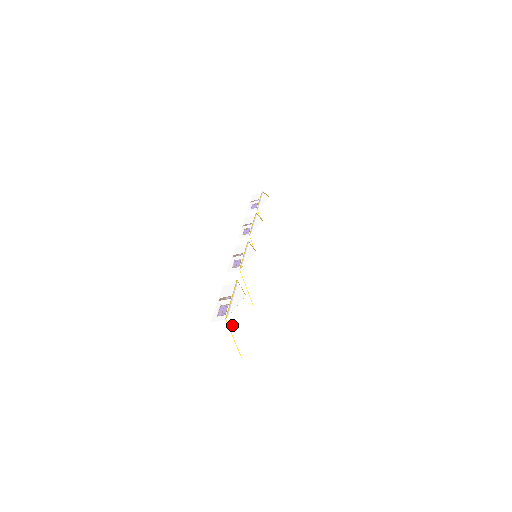
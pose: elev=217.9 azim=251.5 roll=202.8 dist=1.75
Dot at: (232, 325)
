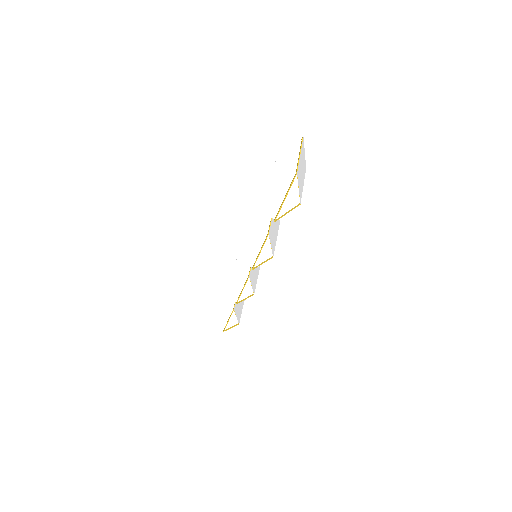
Dot at: (302, 149)
